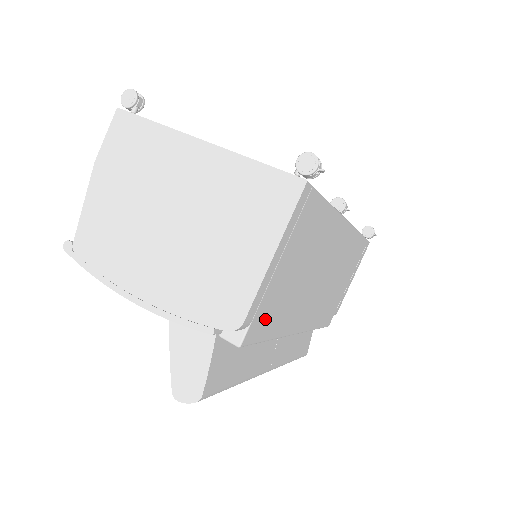
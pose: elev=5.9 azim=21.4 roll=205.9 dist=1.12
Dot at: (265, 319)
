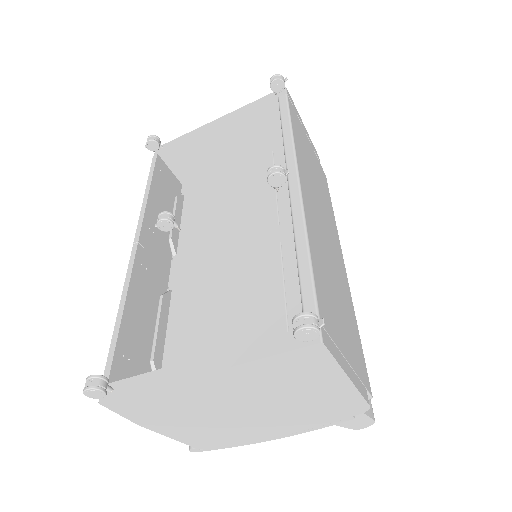
Dot at: (359, 357)
